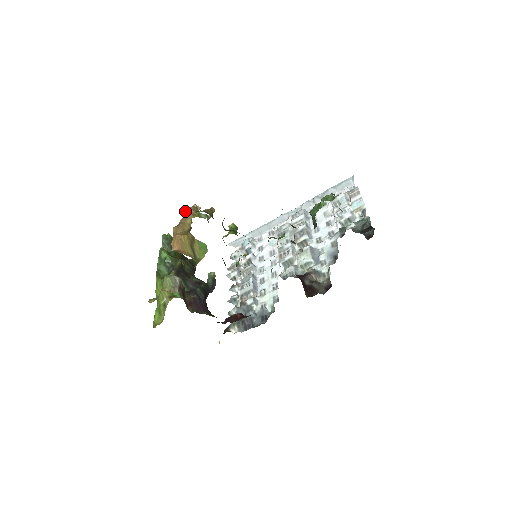
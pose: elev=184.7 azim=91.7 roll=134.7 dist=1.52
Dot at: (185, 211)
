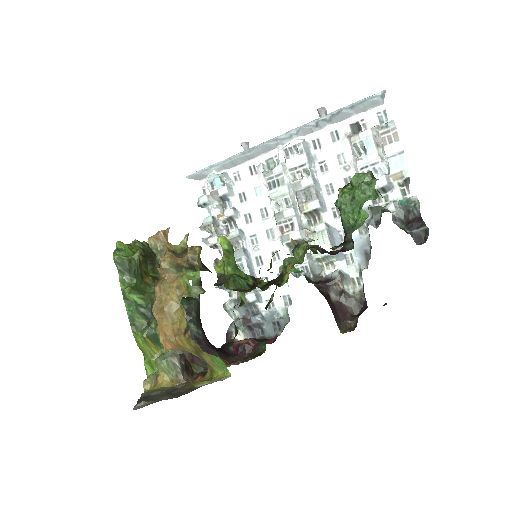
Dot at: occluded
